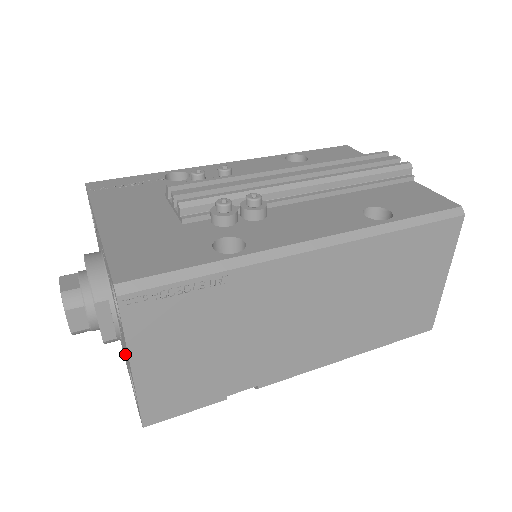
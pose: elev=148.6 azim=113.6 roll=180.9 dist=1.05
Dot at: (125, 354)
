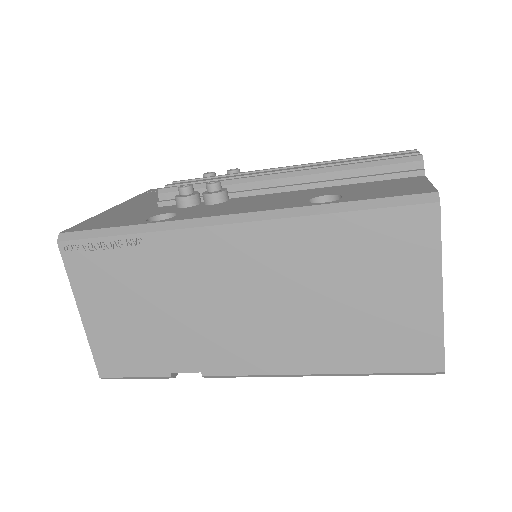
Dot at: occluded
